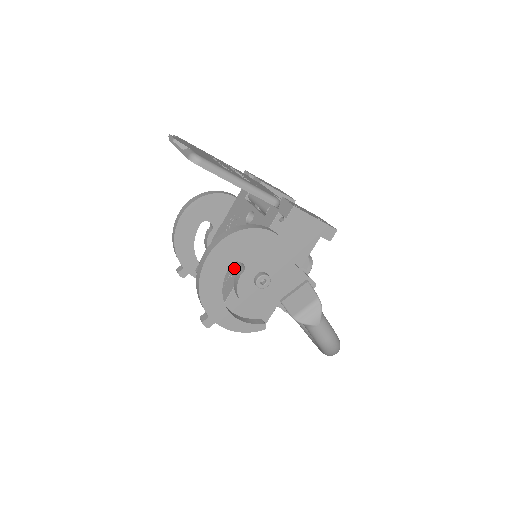
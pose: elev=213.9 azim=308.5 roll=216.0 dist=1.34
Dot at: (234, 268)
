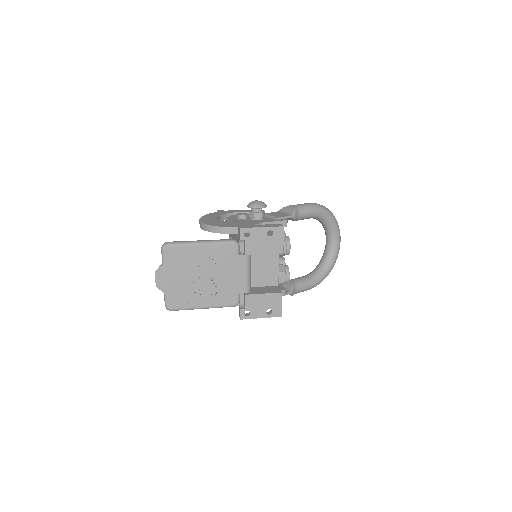
Dot at: occluded
